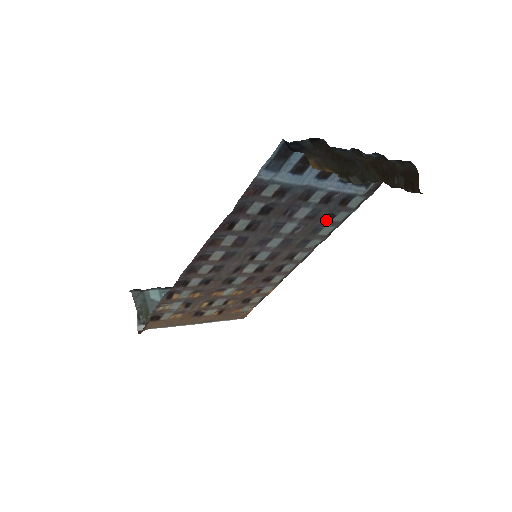
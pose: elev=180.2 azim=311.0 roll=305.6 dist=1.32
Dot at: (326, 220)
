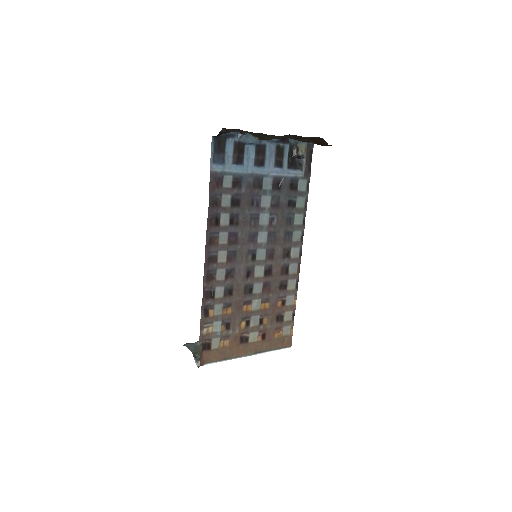
Dot at: (291, 208)
